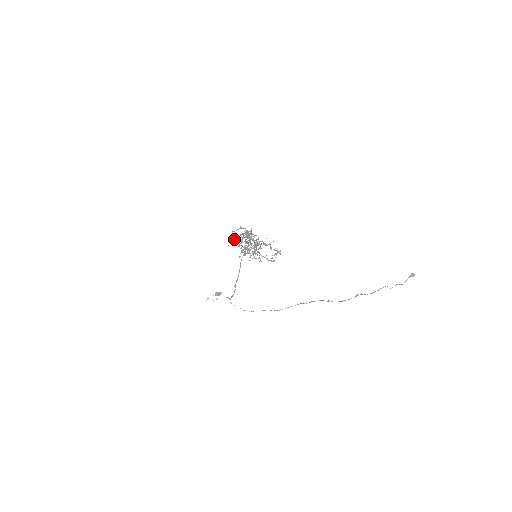
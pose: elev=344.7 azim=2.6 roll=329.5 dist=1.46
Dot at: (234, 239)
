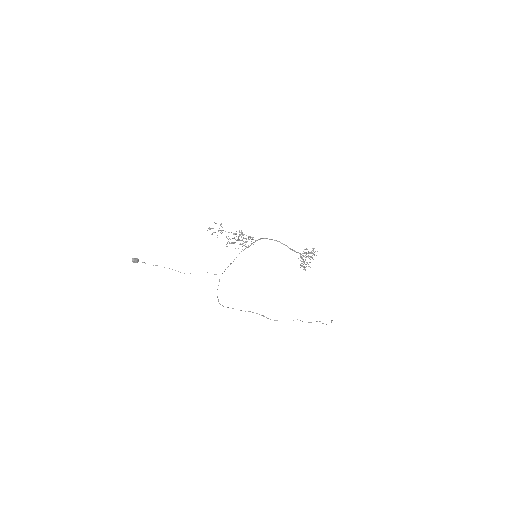
Dot at: (210, 228)
